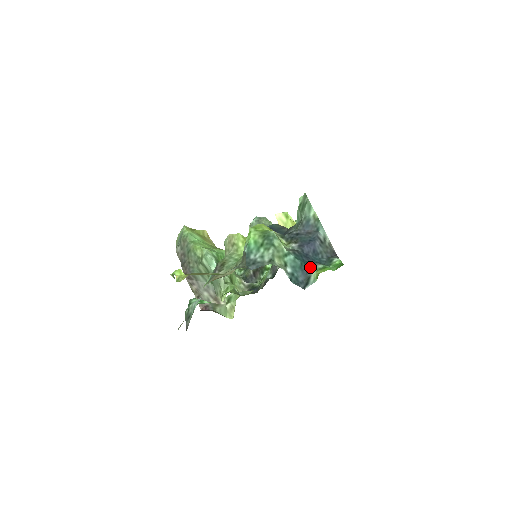
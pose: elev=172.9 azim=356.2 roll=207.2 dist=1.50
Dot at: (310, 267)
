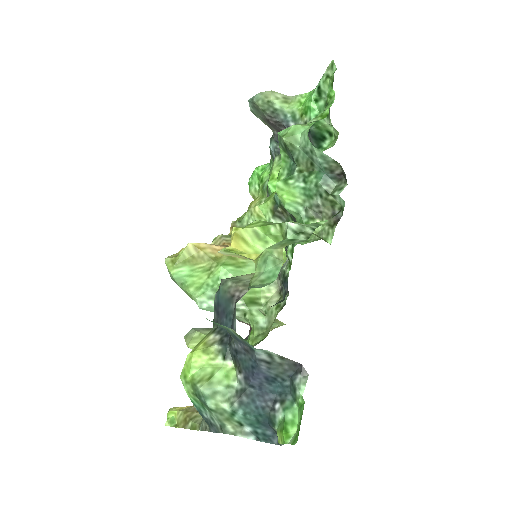
Dot at: (269, 418)
